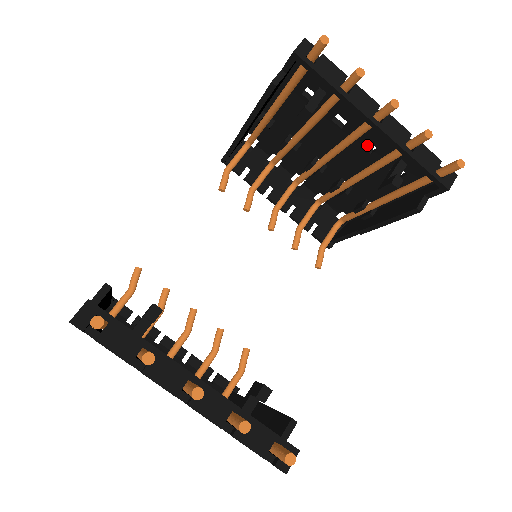
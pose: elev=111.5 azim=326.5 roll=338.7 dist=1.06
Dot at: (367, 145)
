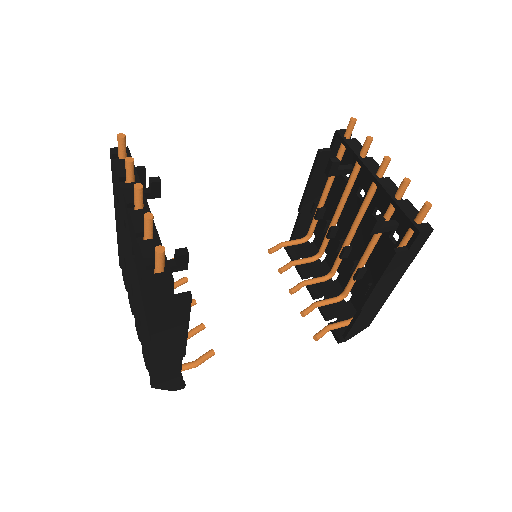
Dot at: occluded
